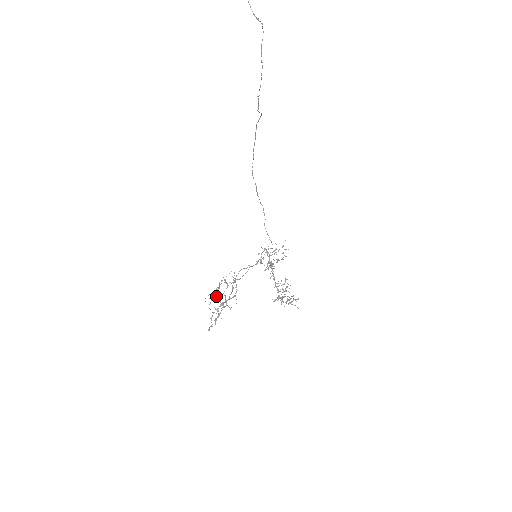
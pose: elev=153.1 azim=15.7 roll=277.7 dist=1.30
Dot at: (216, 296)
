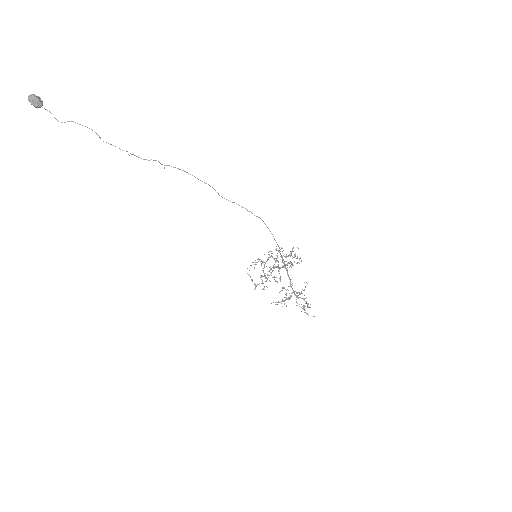
Dot at: occluded
